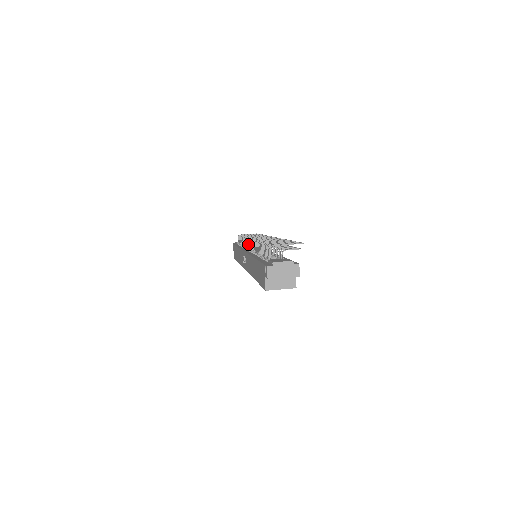
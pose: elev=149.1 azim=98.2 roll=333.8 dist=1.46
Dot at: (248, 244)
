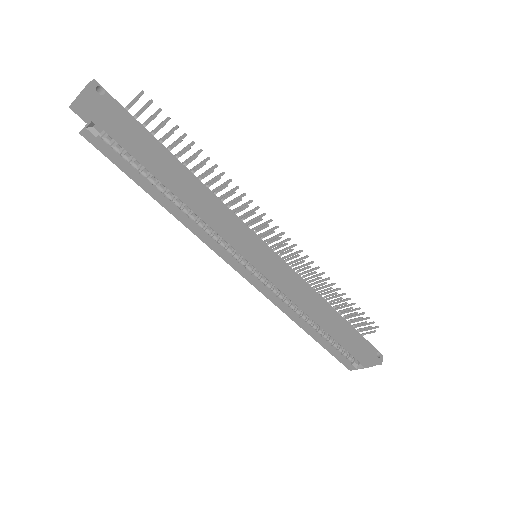
Dot at: occluded
